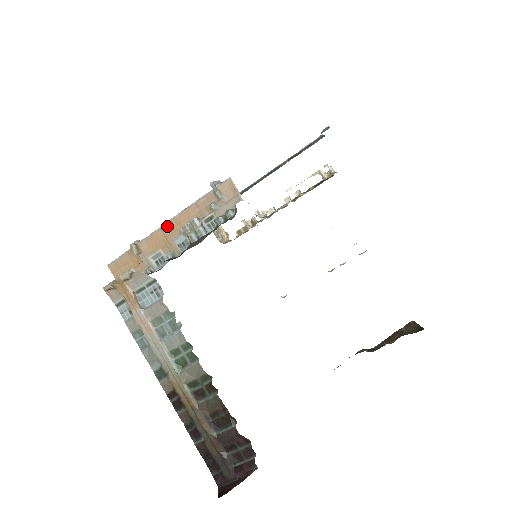
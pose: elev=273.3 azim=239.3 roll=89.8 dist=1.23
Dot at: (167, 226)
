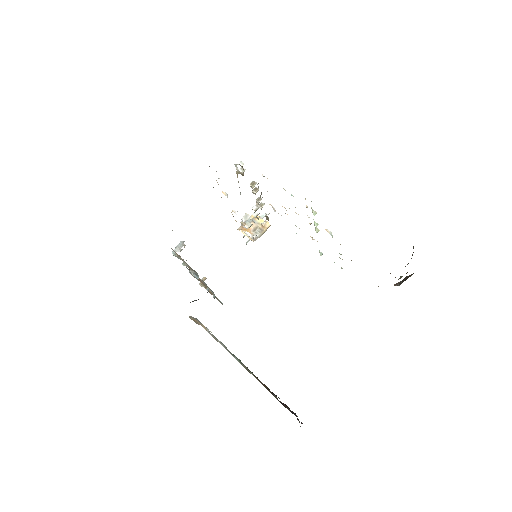
Dot at: occluded
